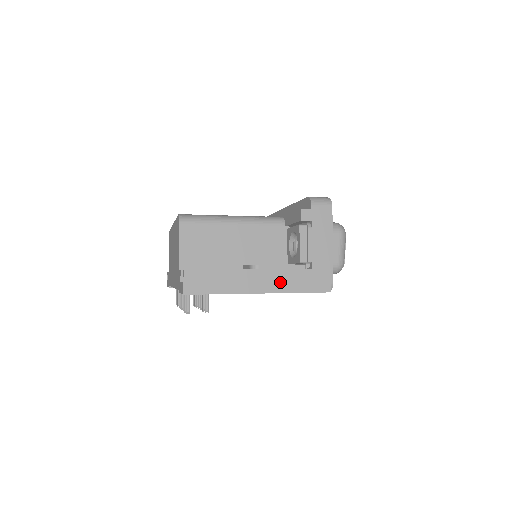
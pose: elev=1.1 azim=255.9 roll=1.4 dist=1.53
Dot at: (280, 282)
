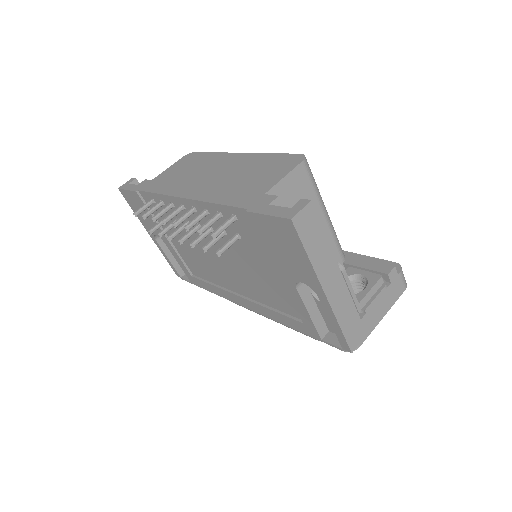
Dot at: (341, 302)
